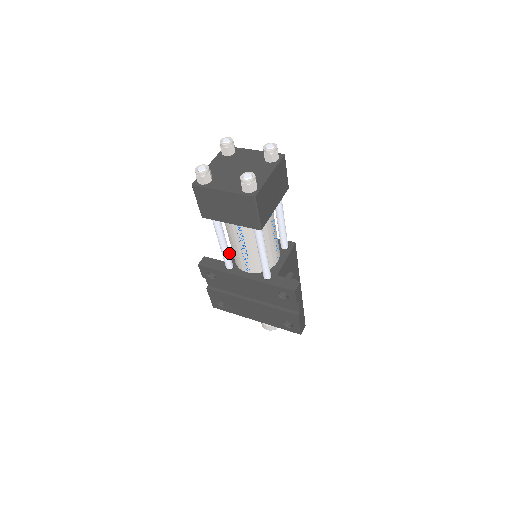
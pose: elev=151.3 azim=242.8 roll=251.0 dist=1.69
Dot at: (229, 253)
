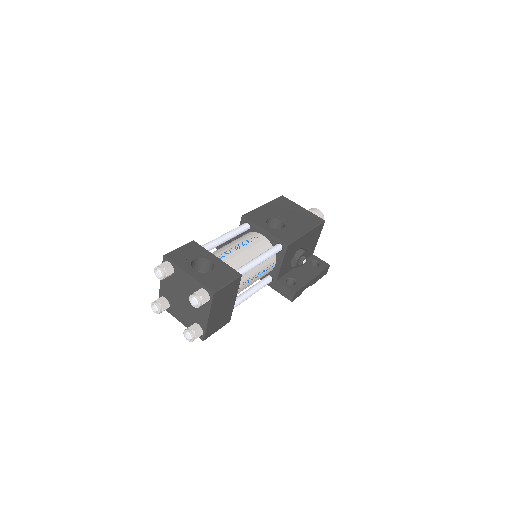
Dot at: occluded
